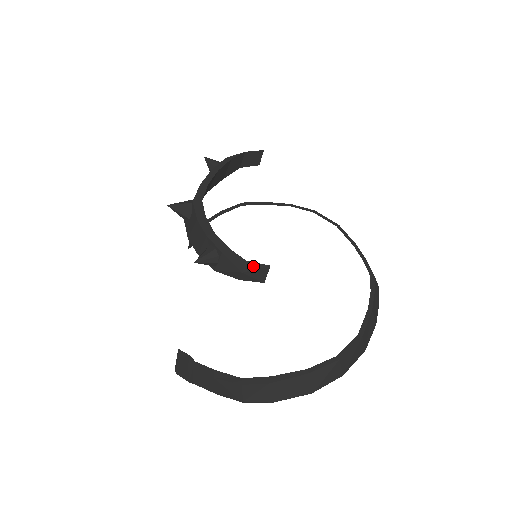
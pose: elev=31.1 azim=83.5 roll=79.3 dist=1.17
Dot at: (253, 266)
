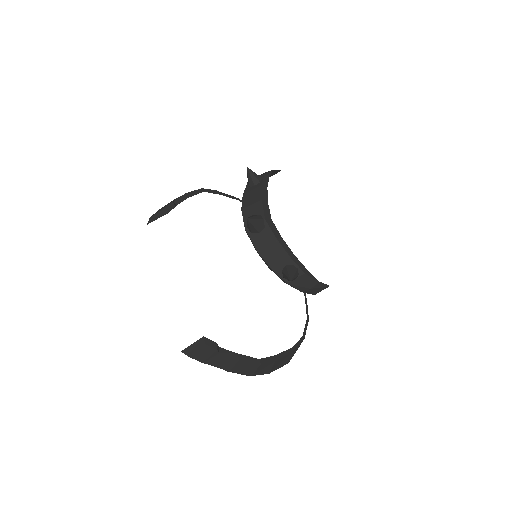
Dot at: (320, 285)
